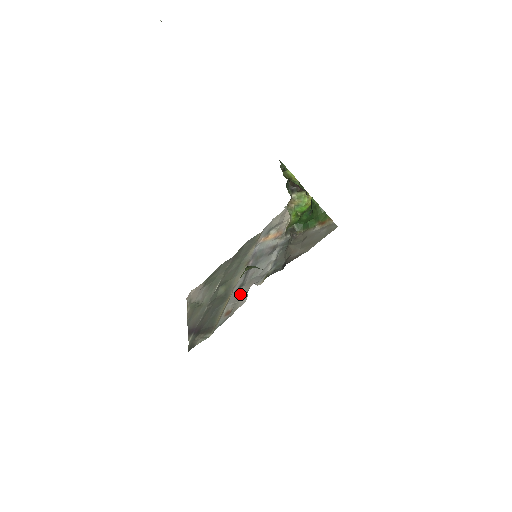
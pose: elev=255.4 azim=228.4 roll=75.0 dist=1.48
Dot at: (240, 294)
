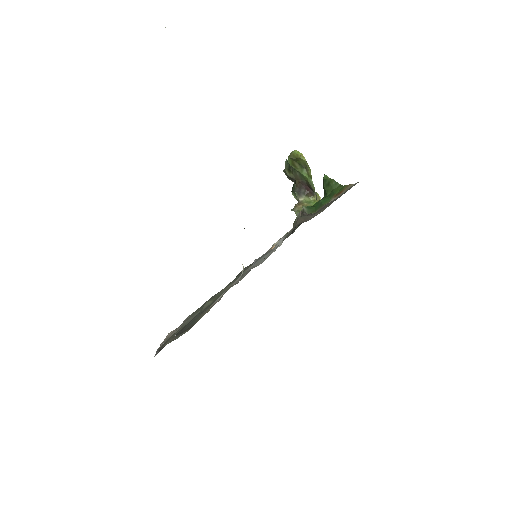
Dot at: occluded
